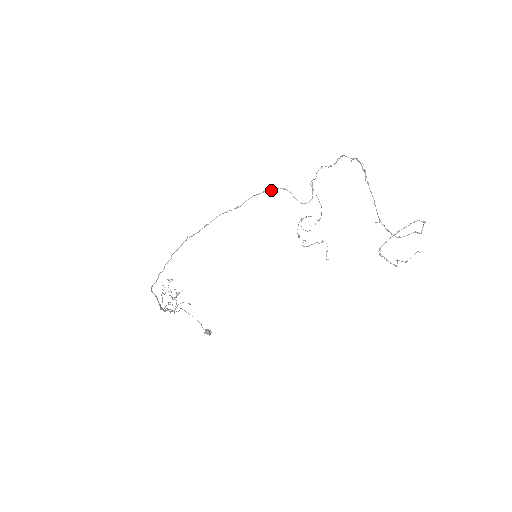
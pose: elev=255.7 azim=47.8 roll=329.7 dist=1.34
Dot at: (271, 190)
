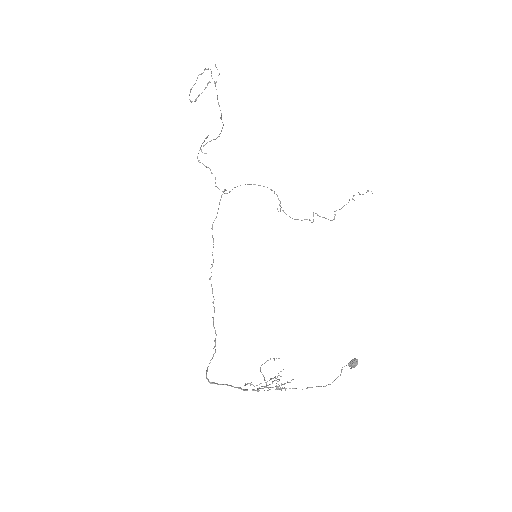
Dot at: occluded
